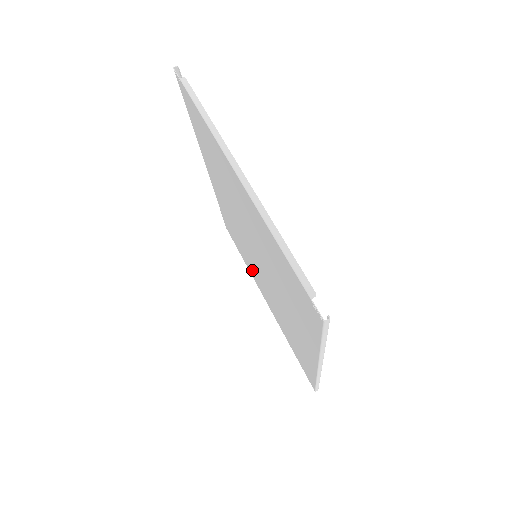
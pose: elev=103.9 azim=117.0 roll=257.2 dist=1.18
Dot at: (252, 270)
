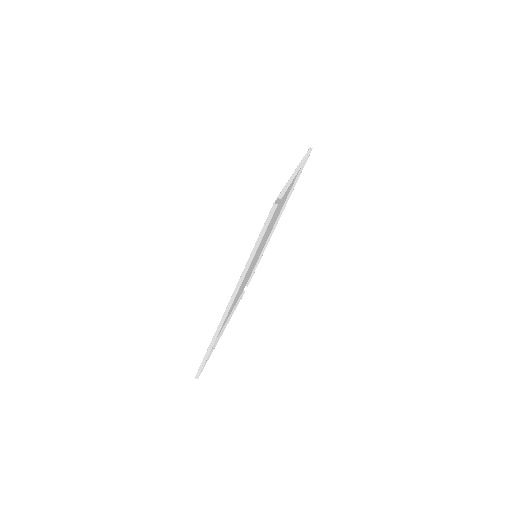
Dot at: occluded
